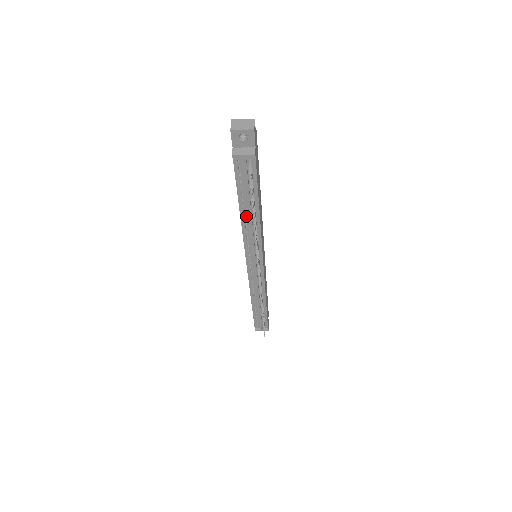
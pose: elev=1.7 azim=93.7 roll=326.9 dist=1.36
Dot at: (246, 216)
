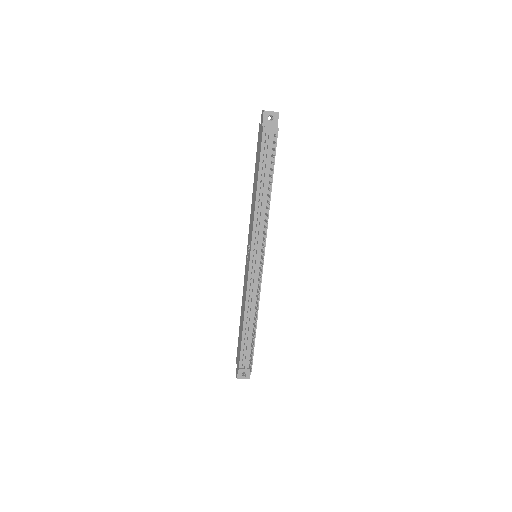
Dot at: (261, 194)
